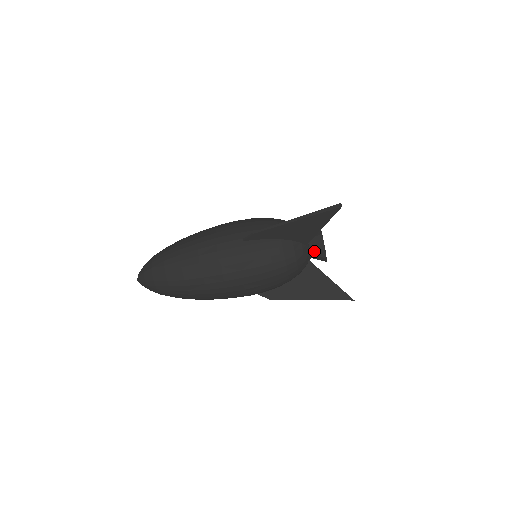
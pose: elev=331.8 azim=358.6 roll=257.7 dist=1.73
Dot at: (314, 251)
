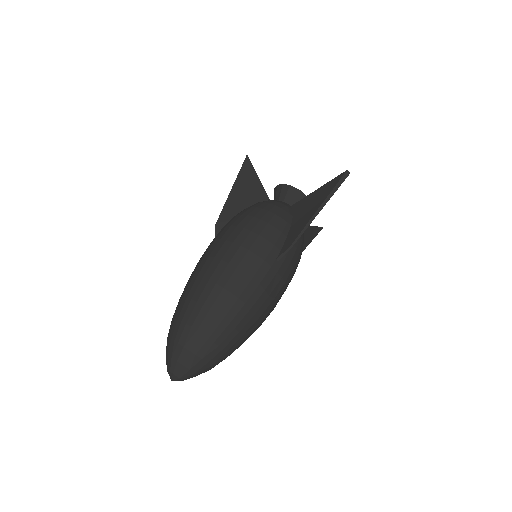
Dot at: occluded
